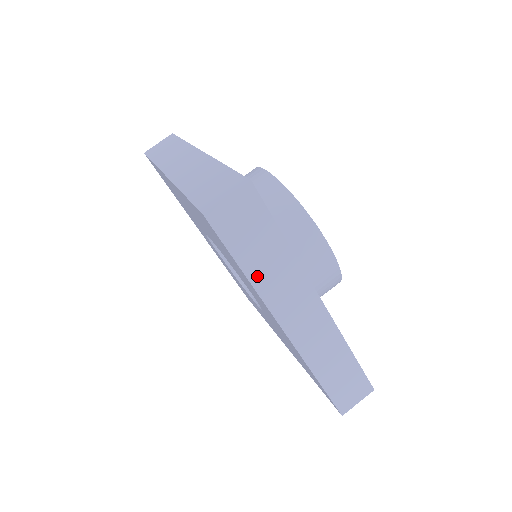
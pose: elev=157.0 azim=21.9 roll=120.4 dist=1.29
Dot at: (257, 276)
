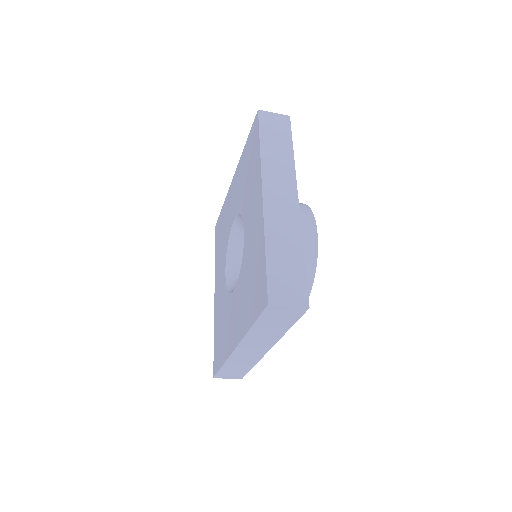
Dot at: (266, 152)
